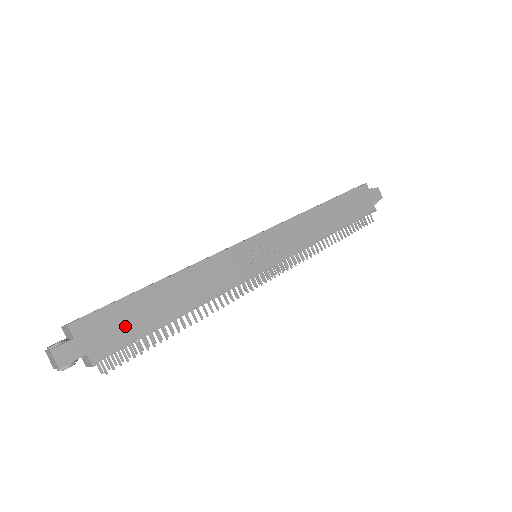
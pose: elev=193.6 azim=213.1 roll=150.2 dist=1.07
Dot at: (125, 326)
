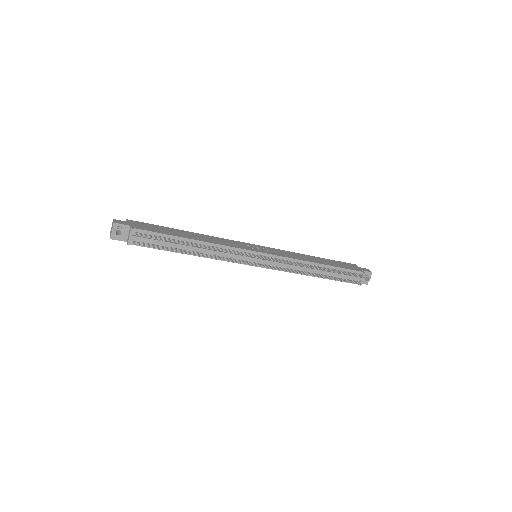
Dot at: (156, 230)
